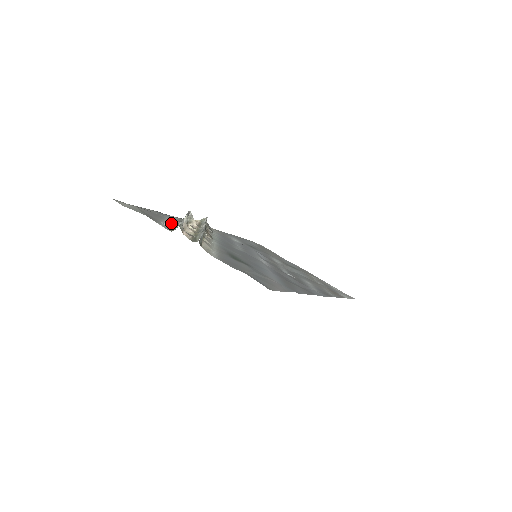
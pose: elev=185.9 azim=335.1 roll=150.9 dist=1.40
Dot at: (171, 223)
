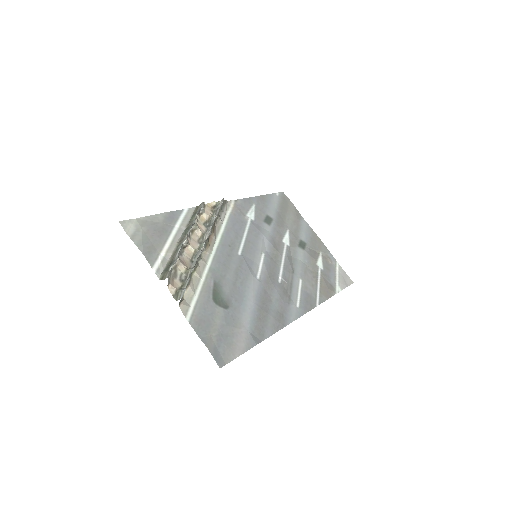
Dot at: (172, 243)
